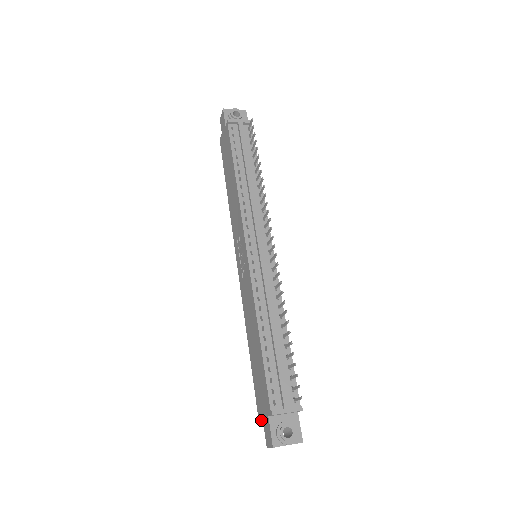
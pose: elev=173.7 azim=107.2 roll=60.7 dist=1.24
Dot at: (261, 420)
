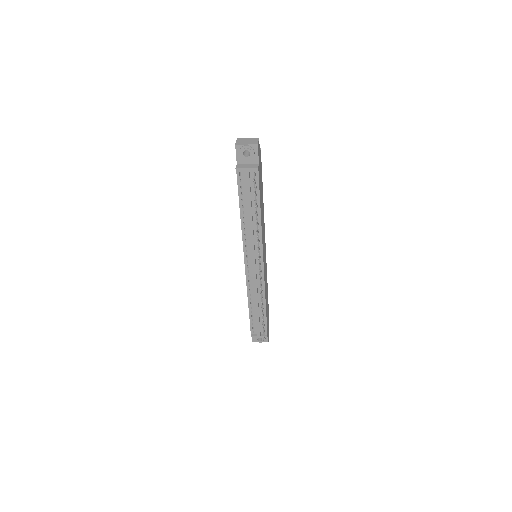
Dot at: occluded
